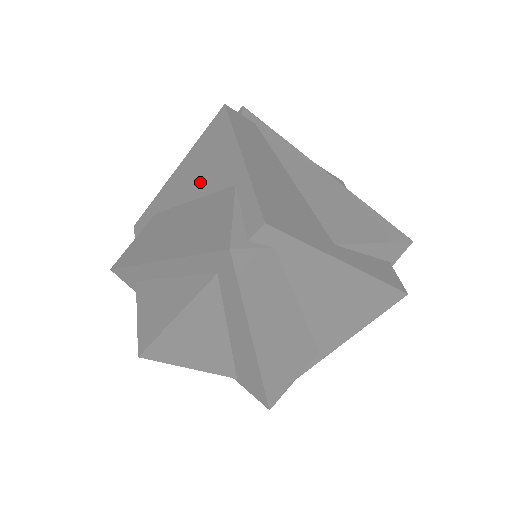
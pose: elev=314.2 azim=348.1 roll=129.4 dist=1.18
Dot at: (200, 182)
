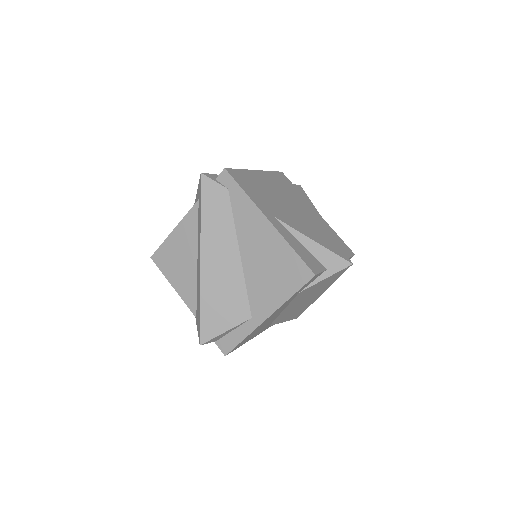
Dot at: occluded
